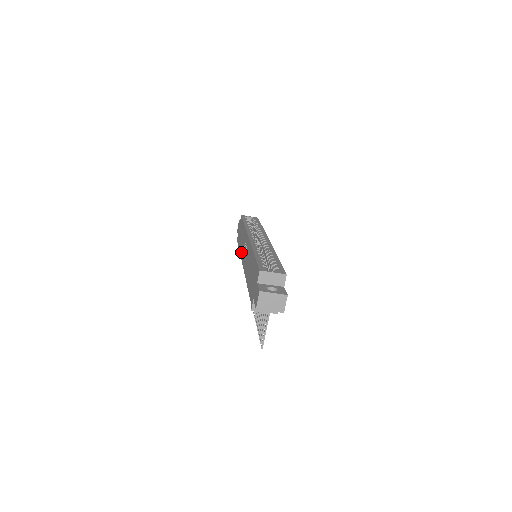
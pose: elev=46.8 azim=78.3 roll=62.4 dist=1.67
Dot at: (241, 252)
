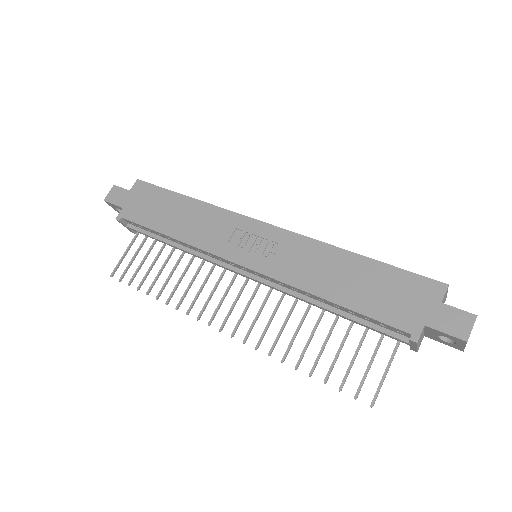
Dot at: (202, 241)
